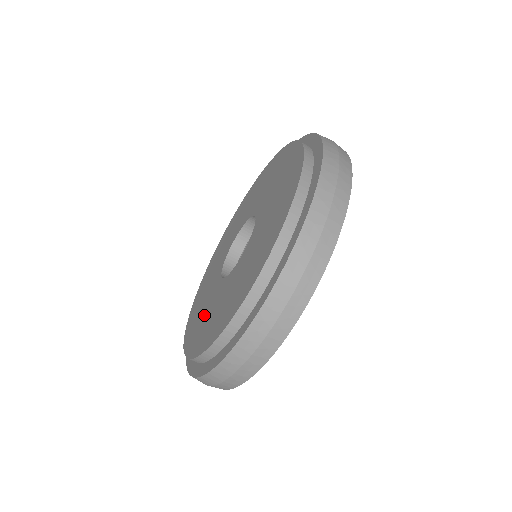
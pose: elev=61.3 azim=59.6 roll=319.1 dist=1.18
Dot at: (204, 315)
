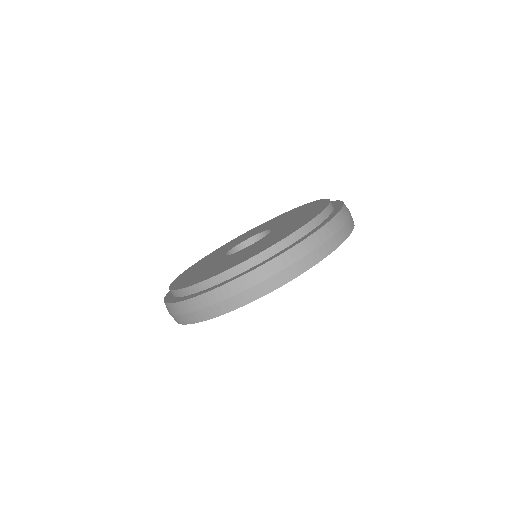
Dot at: (223, 264)
